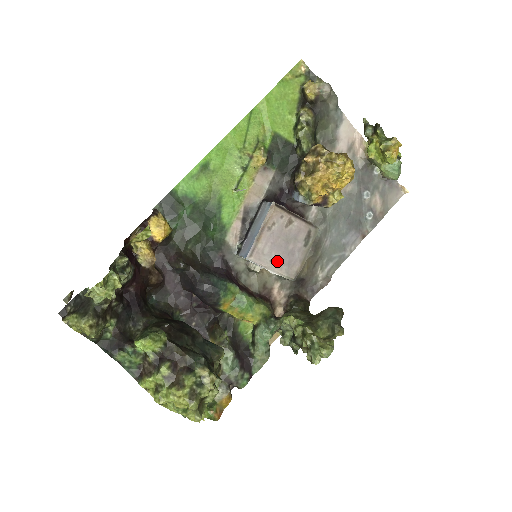
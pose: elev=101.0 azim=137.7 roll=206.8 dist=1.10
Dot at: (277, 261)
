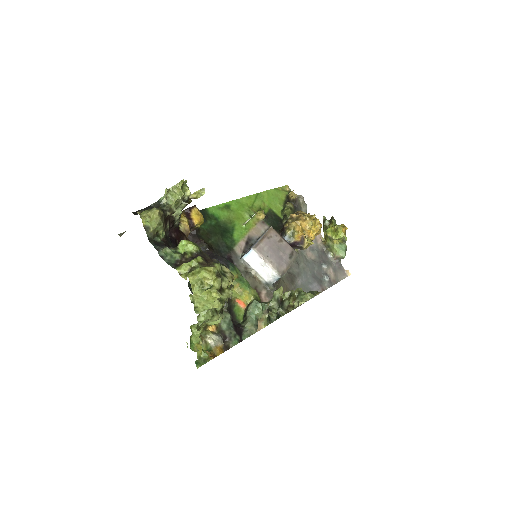
Dot at: (271, 258)
